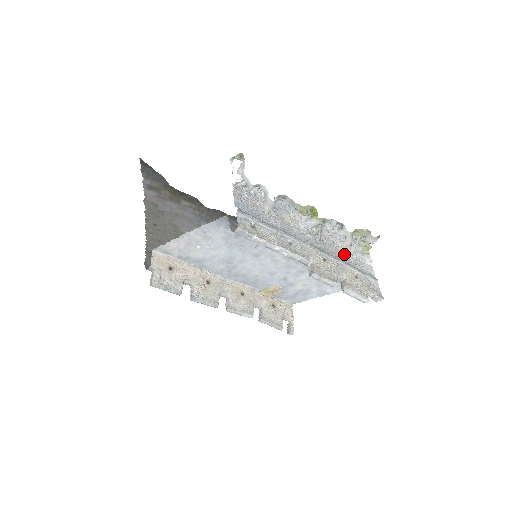
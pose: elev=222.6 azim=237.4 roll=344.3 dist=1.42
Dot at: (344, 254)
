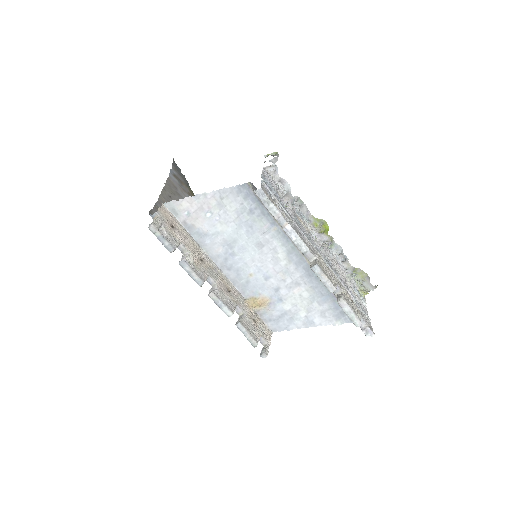
Dot at: (343, 279)
